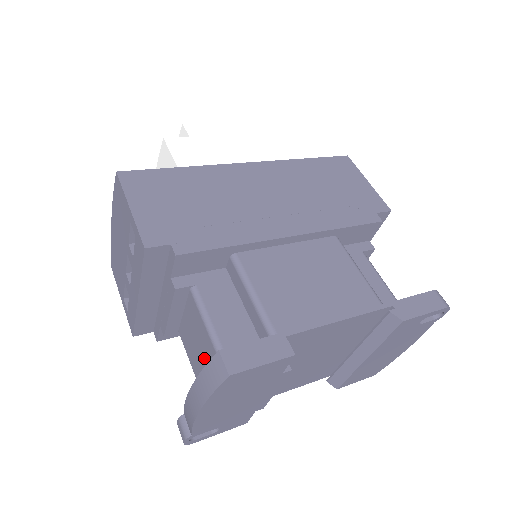
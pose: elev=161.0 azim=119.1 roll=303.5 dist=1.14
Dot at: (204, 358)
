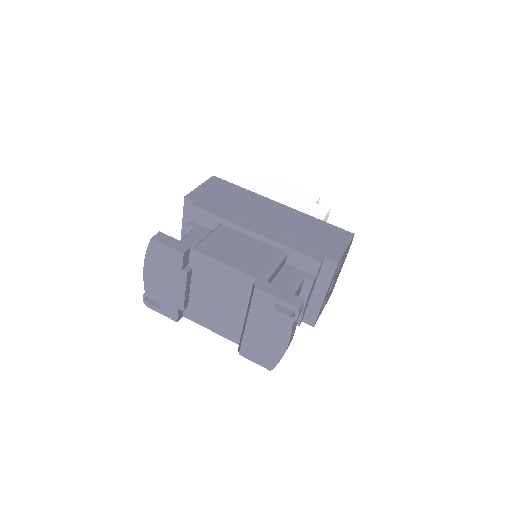
Dot at: occluded
